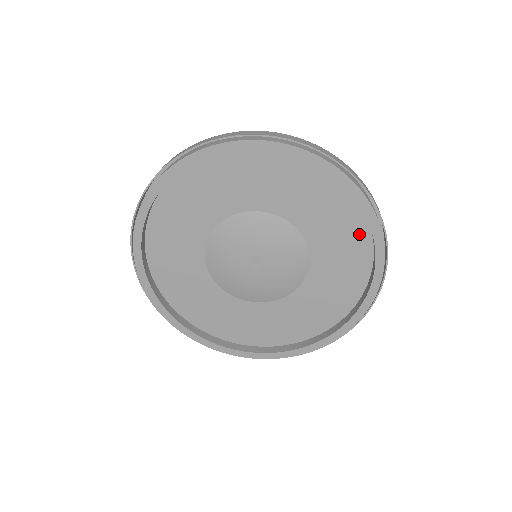
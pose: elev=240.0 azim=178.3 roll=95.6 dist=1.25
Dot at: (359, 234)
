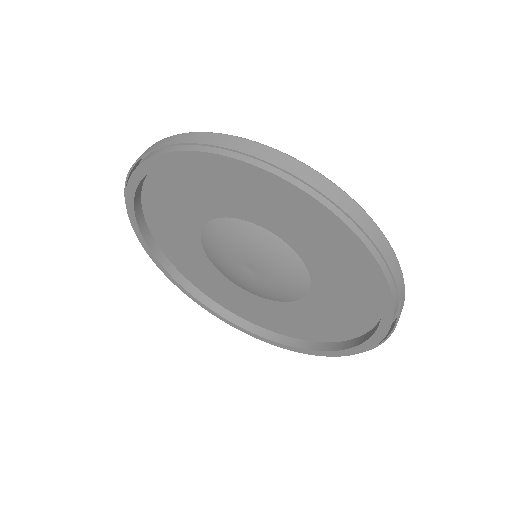
Dot at: (358, 324)
